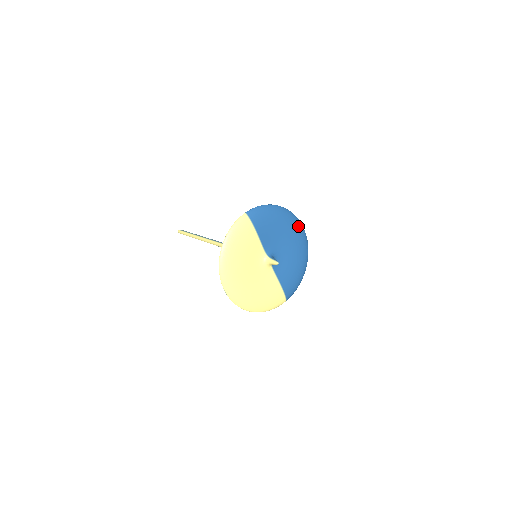
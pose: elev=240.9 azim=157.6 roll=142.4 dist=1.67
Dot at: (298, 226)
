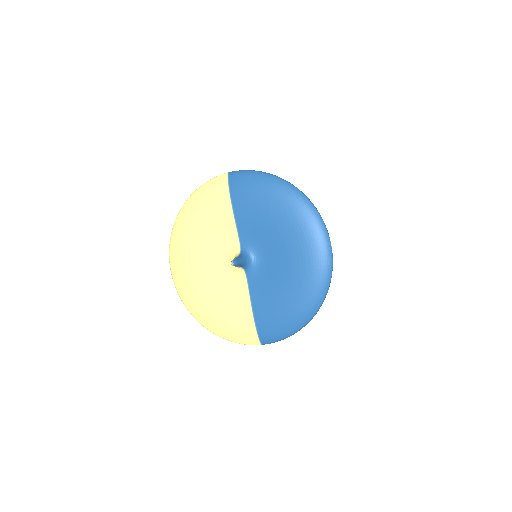
Dot at: (314, 230)
